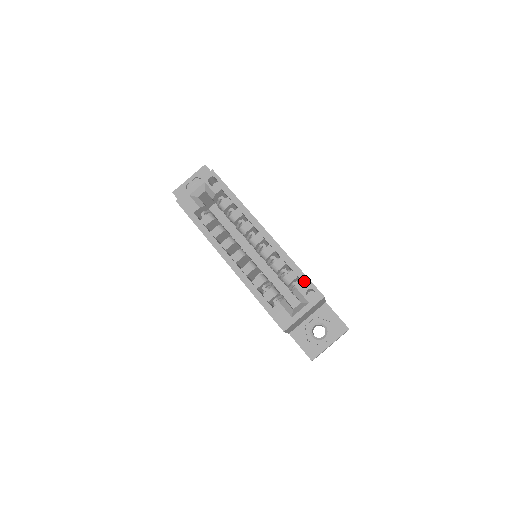
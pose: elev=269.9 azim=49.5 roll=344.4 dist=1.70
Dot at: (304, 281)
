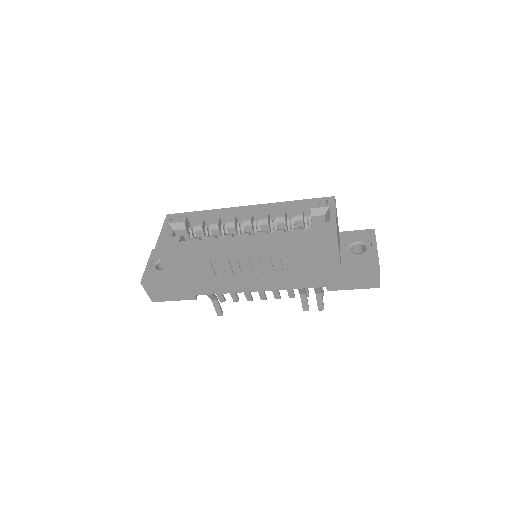
Dot at: (310, 202)
